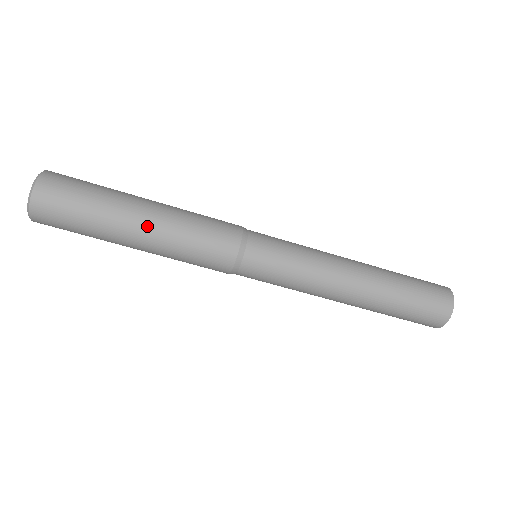
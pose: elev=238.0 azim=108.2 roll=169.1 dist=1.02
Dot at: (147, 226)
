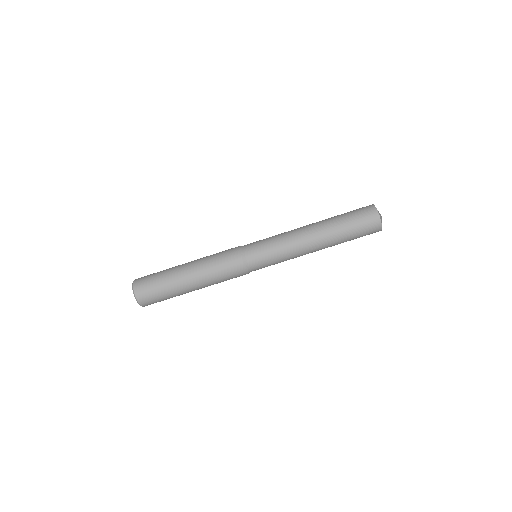
Dot at: (190, 268)
